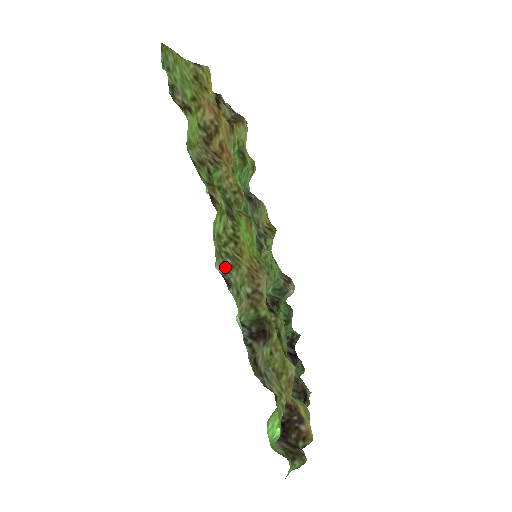
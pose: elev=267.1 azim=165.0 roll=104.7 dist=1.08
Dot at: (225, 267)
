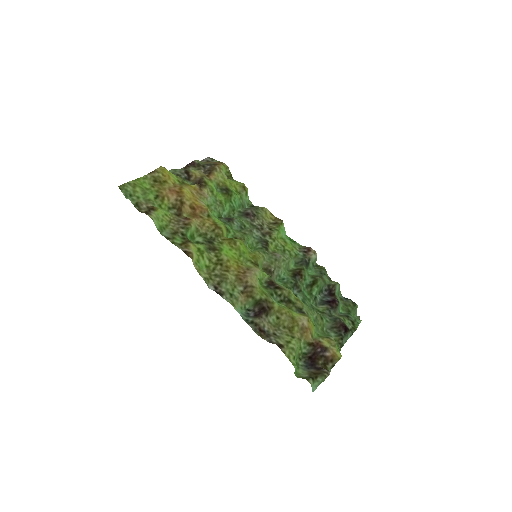
Dot at: (216, 285)
